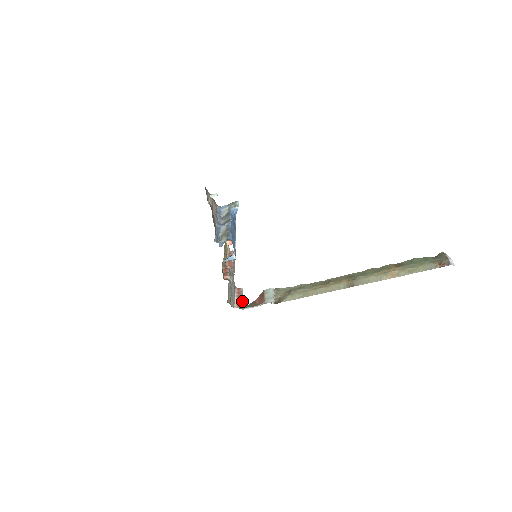
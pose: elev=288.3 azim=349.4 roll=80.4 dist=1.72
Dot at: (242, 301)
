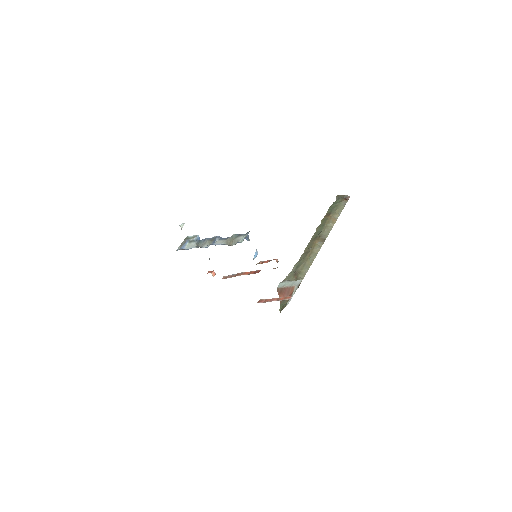
Dot at: occluded
